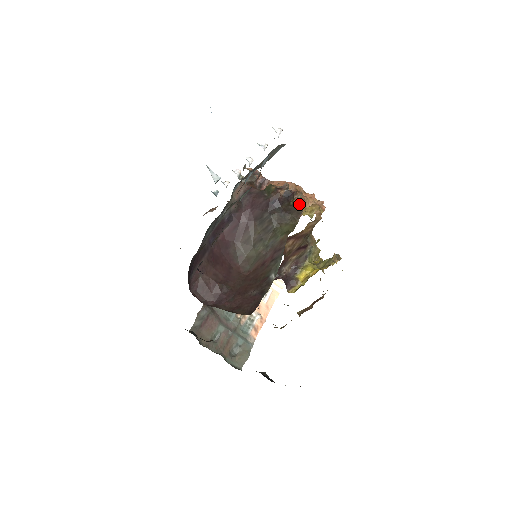
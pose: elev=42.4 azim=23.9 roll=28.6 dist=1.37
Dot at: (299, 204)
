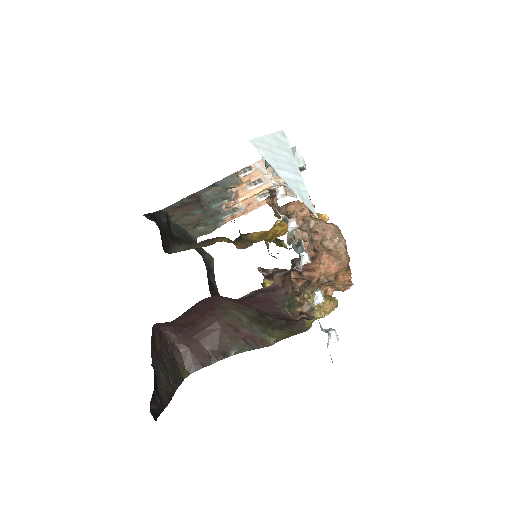
Dot at: occluded
